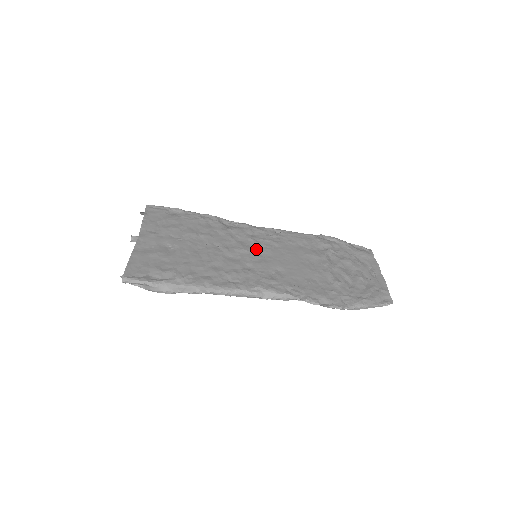
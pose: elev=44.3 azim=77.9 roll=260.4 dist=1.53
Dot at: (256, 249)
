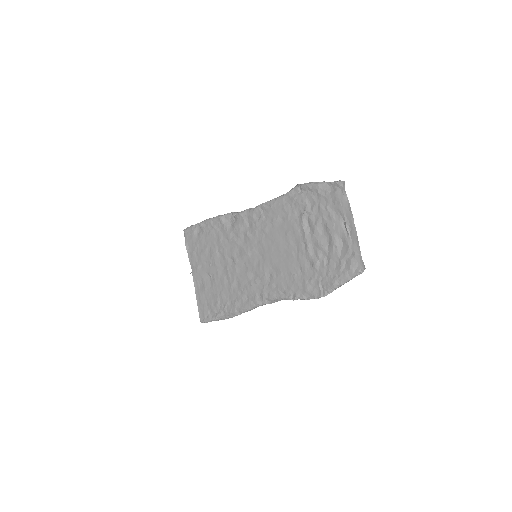
Dot at: (253, 248)
